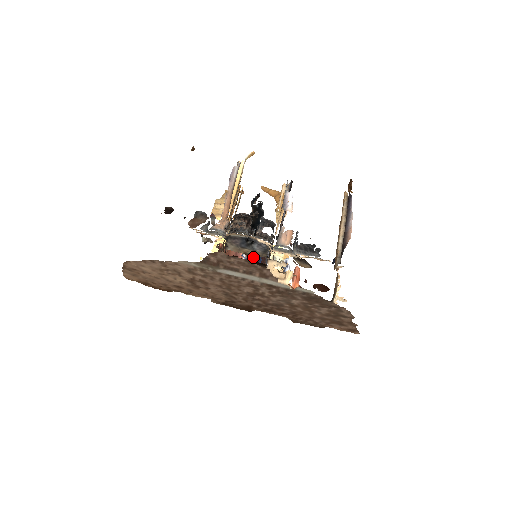
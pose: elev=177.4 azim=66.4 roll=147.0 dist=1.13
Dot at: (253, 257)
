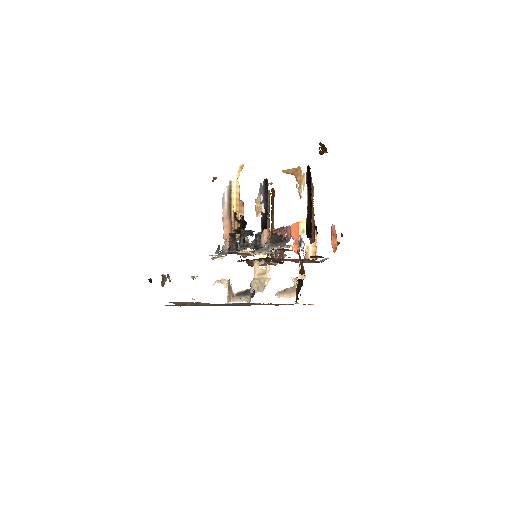
Dot at: occluded
